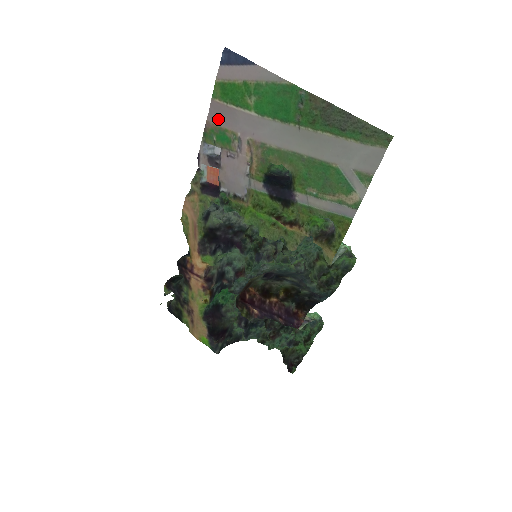
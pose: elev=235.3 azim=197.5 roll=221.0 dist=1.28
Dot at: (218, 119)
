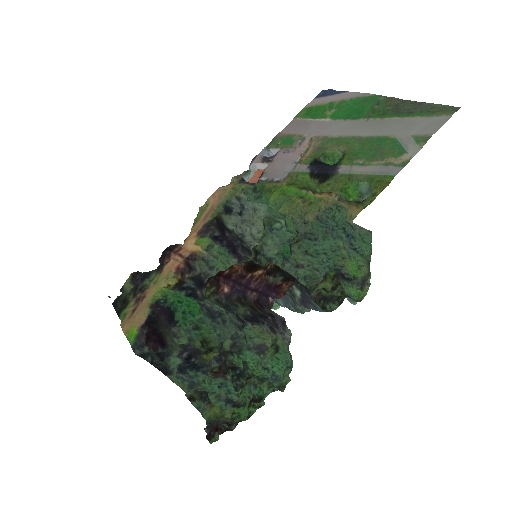
Dot at: (291, 130)
